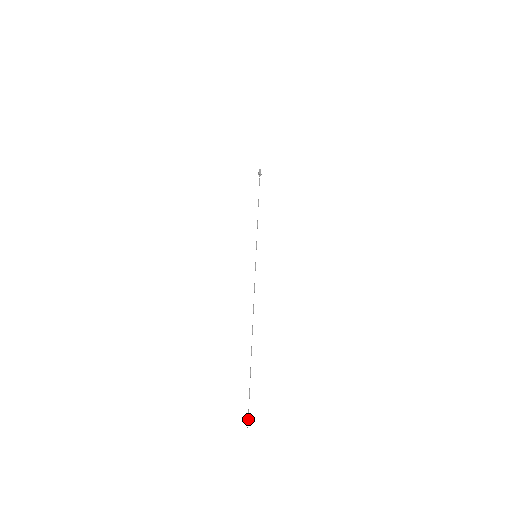
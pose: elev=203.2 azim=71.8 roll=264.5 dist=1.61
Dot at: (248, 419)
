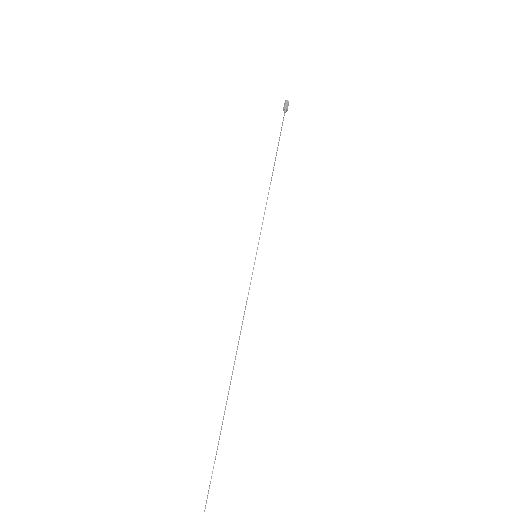
Dot at: out of frame
